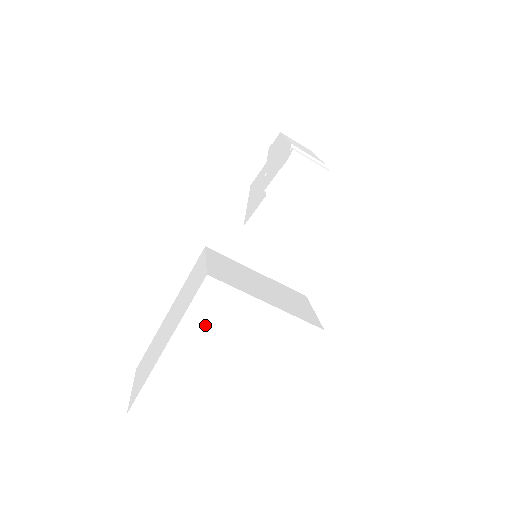
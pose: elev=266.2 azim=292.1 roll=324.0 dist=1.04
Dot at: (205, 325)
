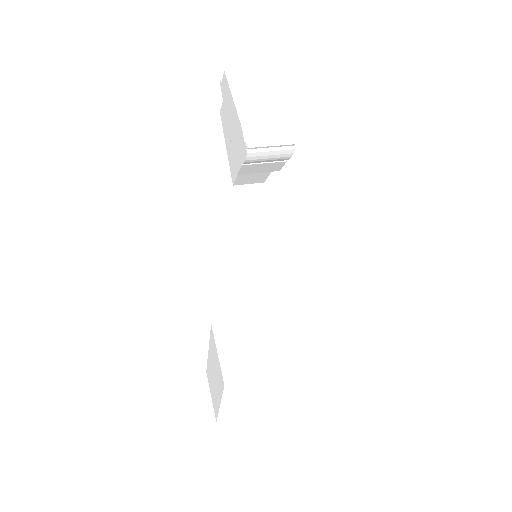
Dot at: (240, 393)
